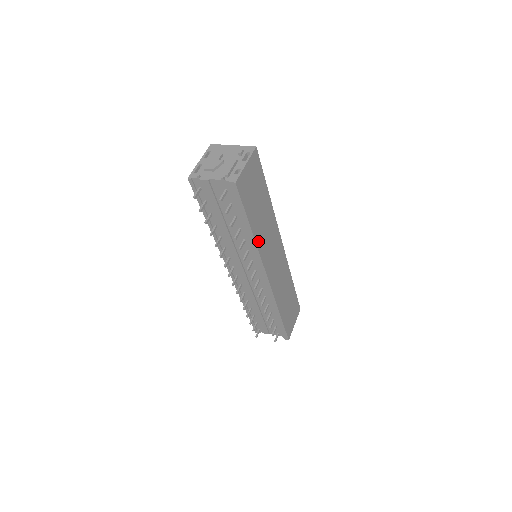
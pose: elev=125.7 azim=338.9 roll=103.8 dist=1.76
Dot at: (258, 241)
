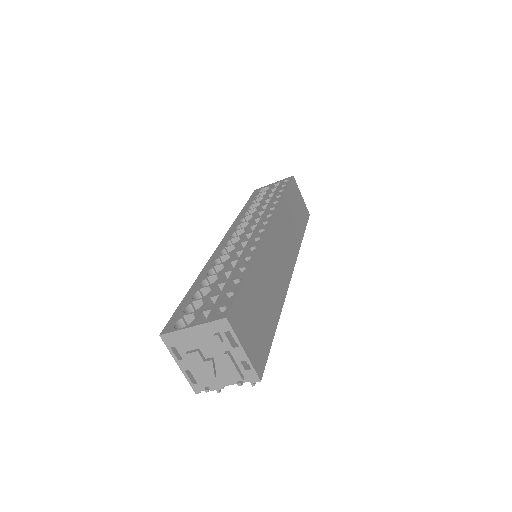
Dot at: (279, 302)
